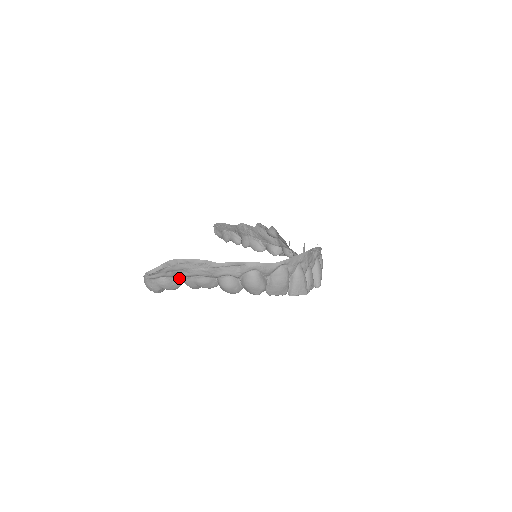
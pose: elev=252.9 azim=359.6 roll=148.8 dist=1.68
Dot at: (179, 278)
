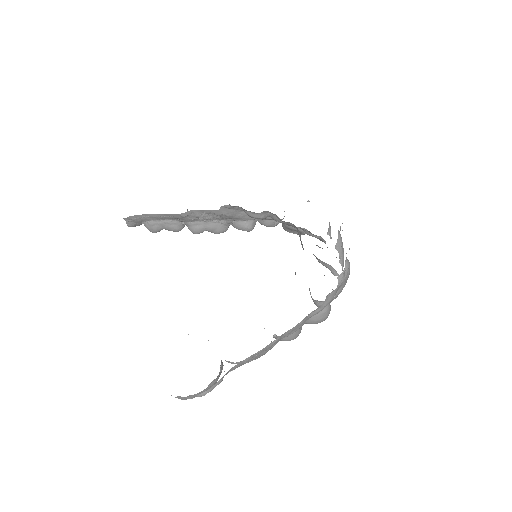
Dot at: (221, 362)
